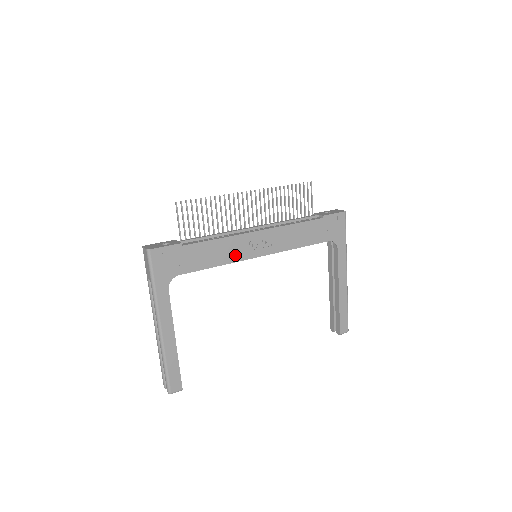
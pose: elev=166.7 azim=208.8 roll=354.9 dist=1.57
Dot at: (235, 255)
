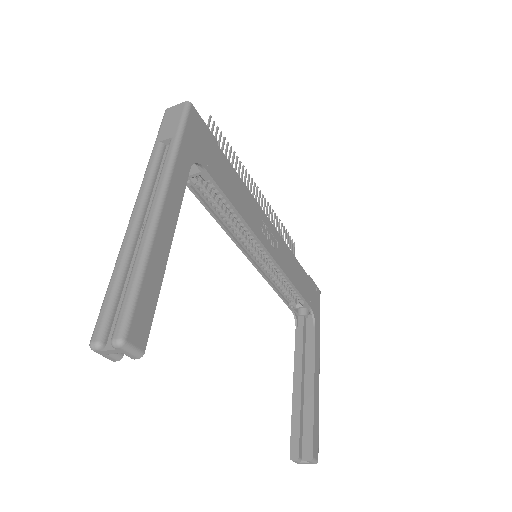
Dot at: (252, 220)
